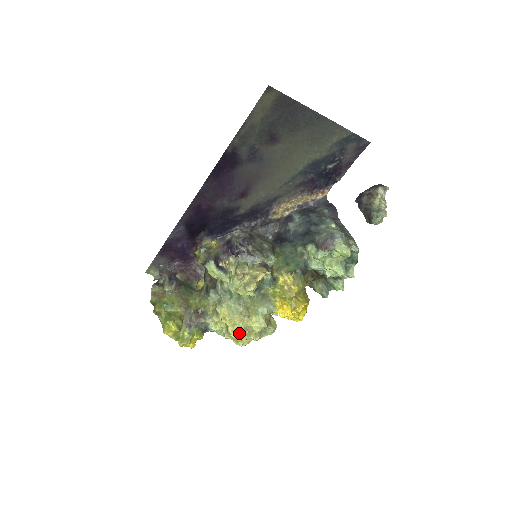
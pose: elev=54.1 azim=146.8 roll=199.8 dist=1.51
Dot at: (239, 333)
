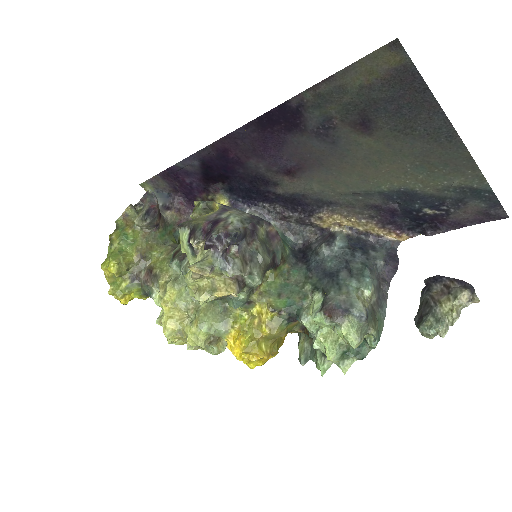
Dot at: (169, 331)
